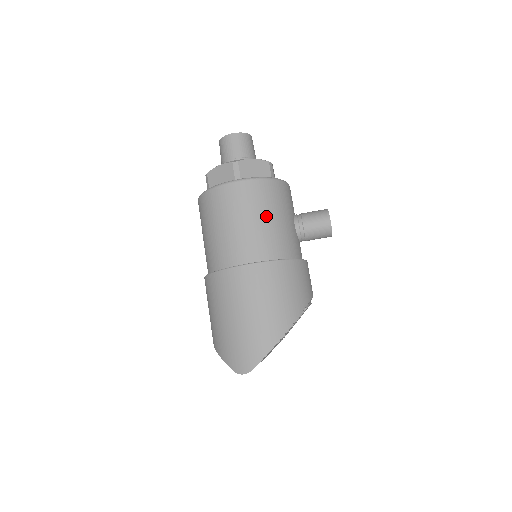
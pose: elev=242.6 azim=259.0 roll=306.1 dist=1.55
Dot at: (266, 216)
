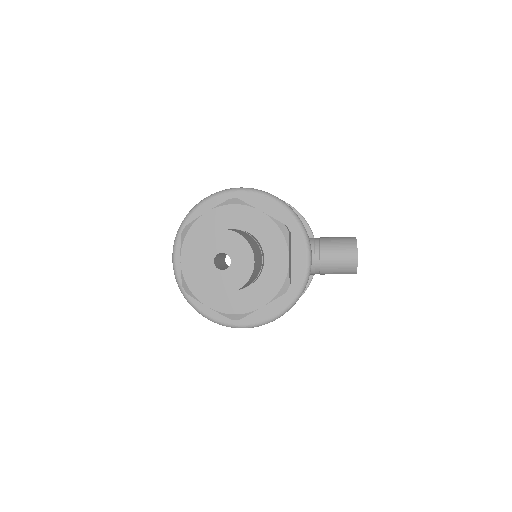
Dot at: occluded
